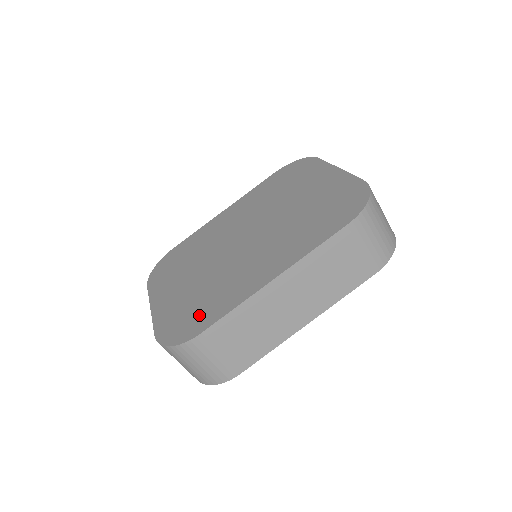
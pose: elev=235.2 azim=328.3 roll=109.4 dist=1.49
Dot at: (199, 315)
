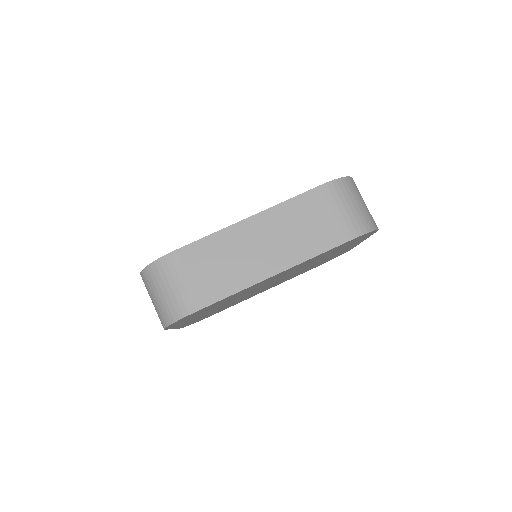
Dot at: occluded
